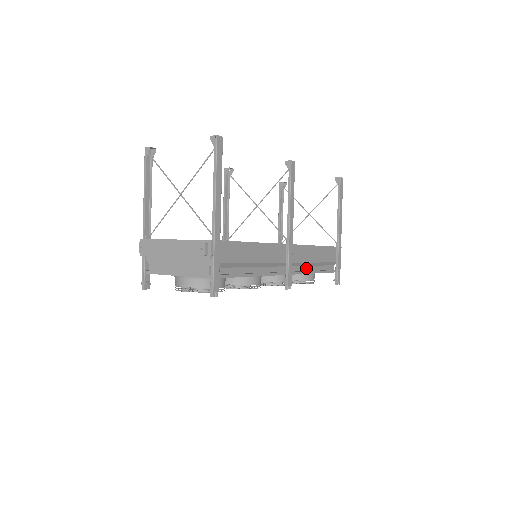
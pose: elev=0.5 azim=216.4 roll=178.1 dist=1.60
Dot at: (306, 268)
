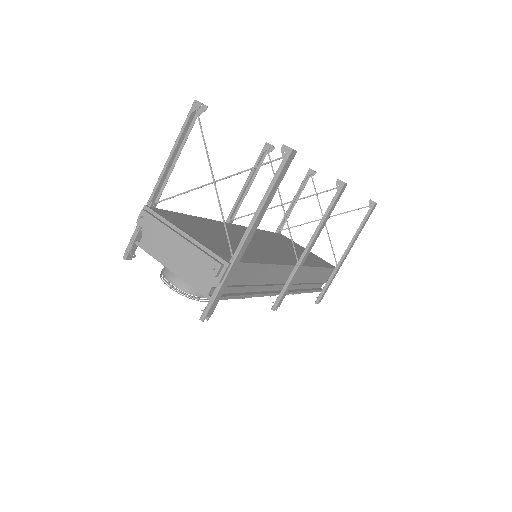
Dot at: (299, 286)
